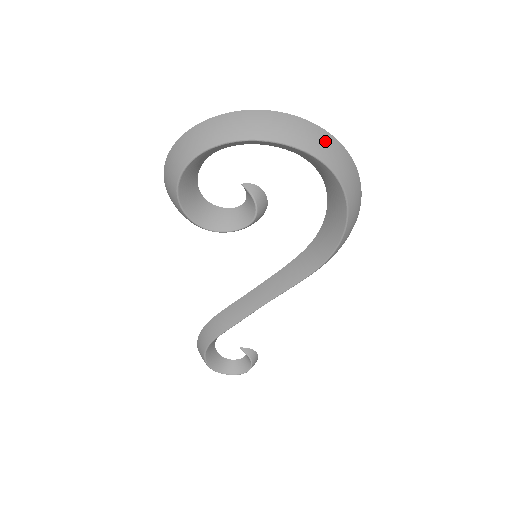
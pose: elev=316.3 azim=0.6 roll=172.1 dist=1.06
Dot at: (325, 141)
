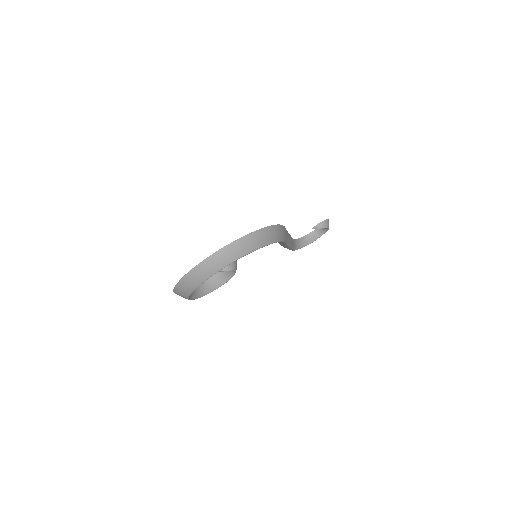
Dot at: (209, 265)
